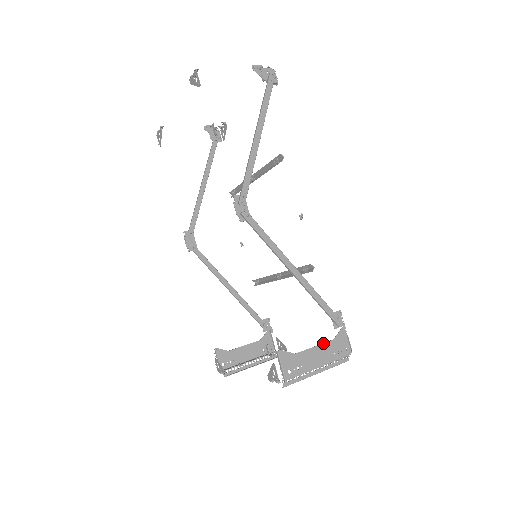
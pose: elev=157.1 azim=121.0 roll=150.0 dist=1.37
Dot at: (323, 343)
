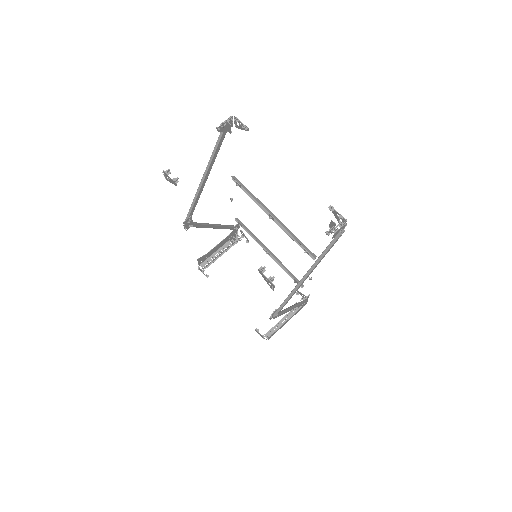
Dot at: occluded
